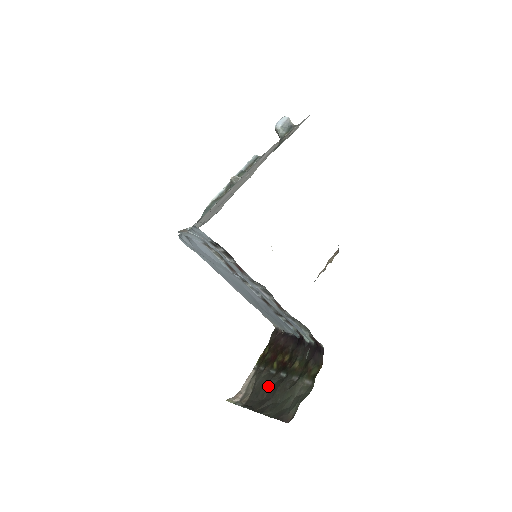
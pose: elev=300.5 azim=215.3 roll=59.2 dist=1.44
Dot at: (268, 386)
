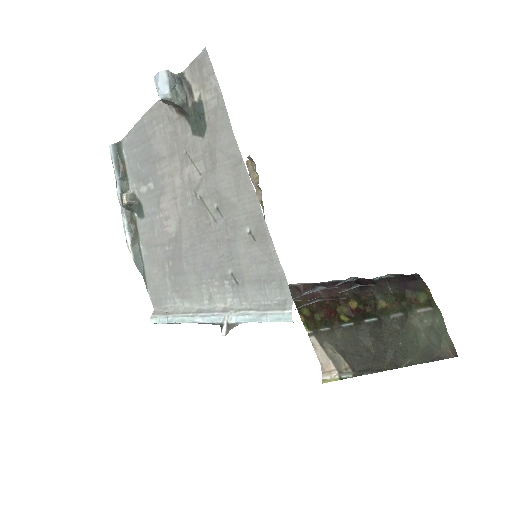
Dot at: (364, 341)
